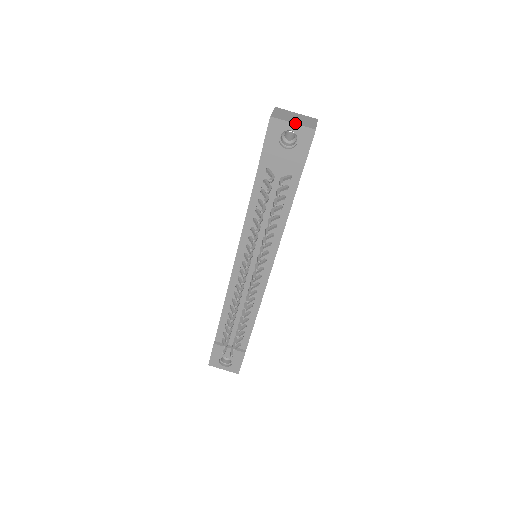
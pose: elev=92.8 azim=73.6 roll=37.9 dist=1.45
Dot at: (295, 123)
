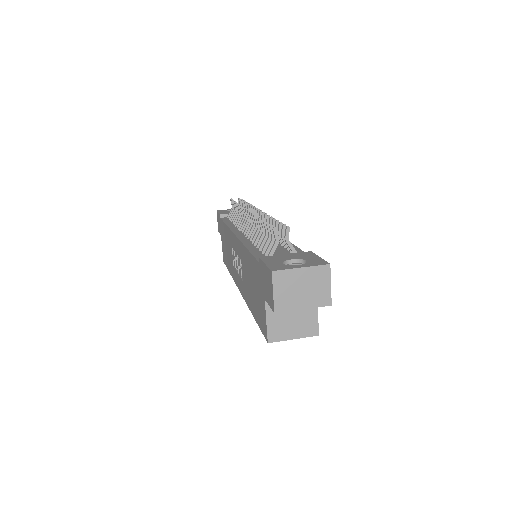
Dot at: occluded
